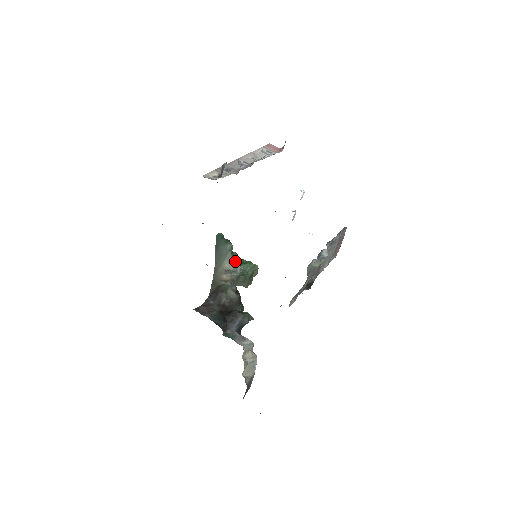
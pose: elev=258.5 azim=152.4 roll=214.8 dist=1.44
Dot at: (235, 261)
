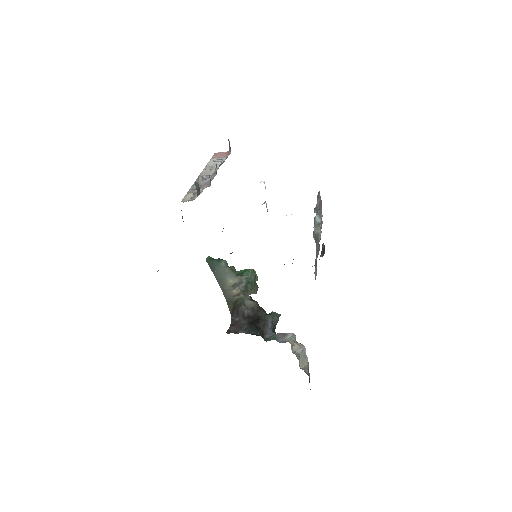
Dot at: occluded
